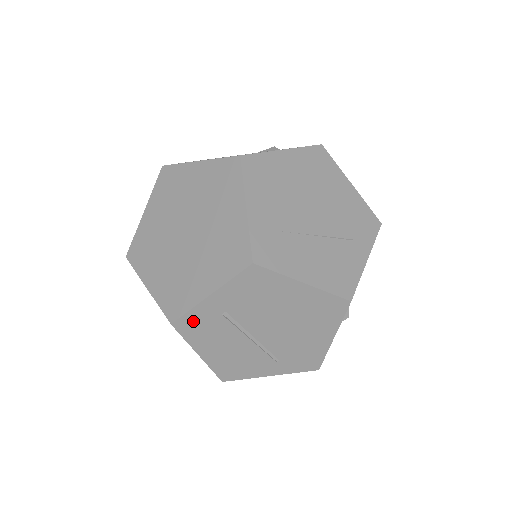
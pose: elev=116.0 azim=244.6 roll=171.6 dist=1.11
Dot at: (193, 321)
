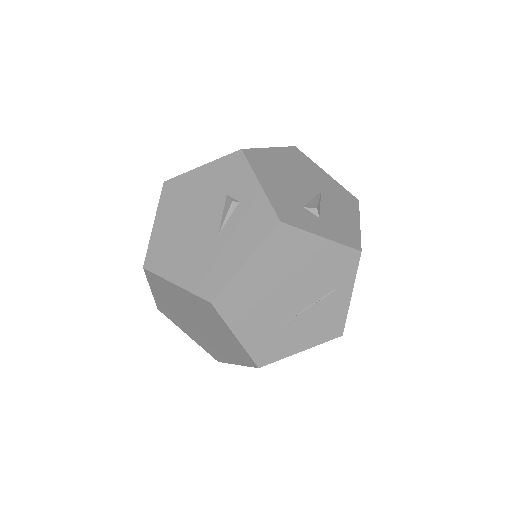
Dot at: occluded
